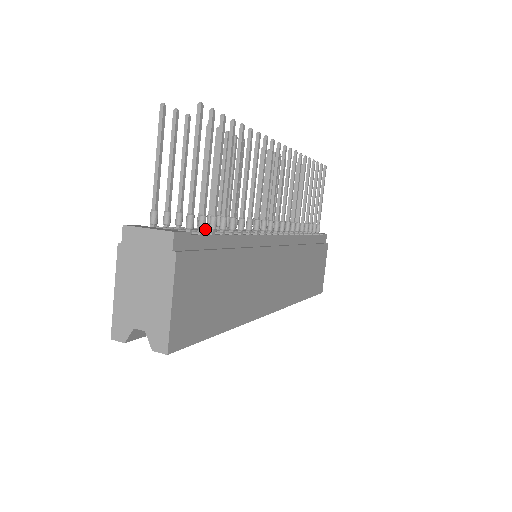
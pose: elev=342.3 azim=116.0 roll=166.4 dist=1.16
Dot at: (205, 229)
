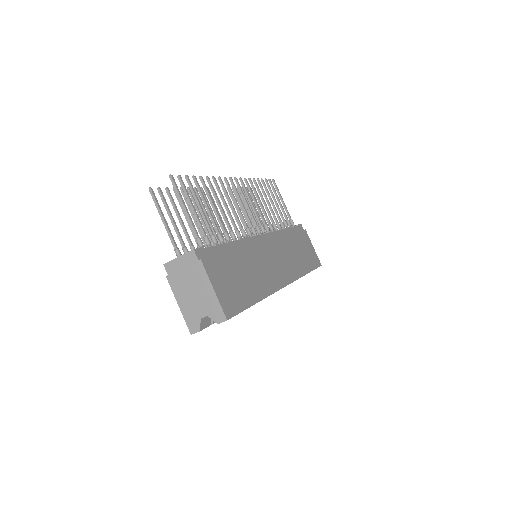
Dot at: occluded
